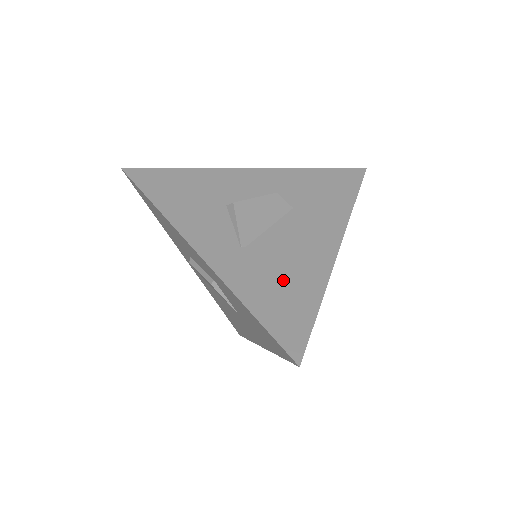
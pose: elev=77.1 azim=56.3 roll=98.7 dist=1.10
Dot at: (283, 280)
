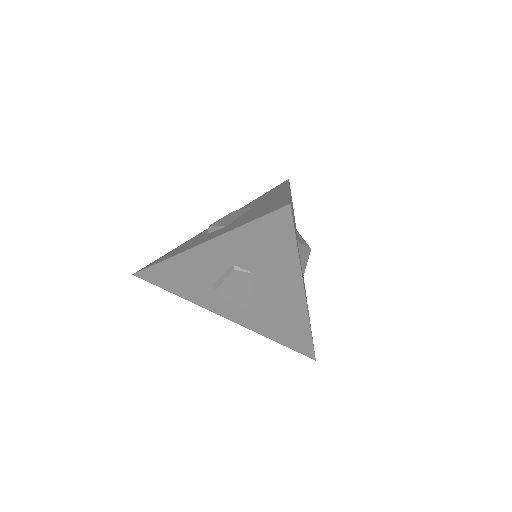
Dot at: (282, 325)
